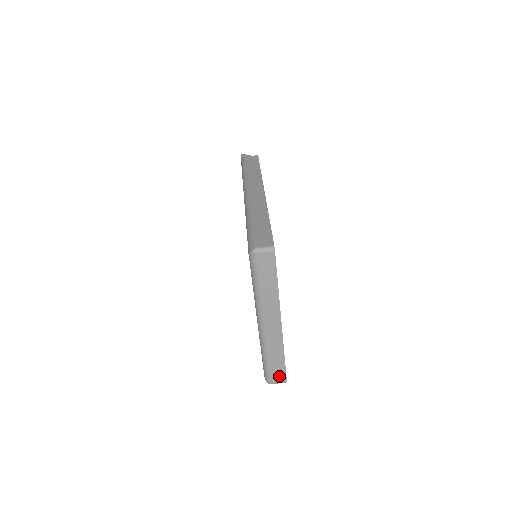
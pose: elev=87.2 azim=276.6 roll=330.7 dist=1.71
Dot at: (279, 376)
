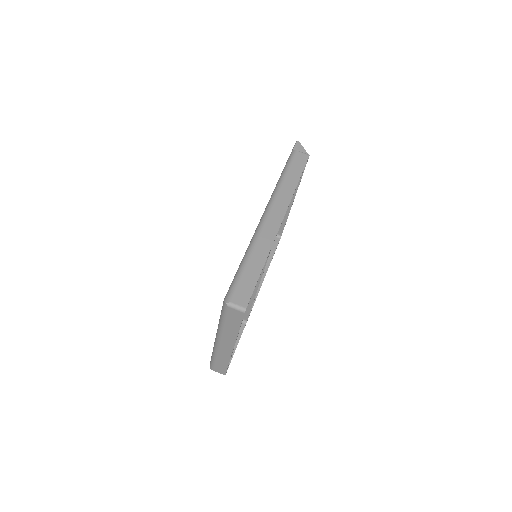
Dot at: (220, 370)
